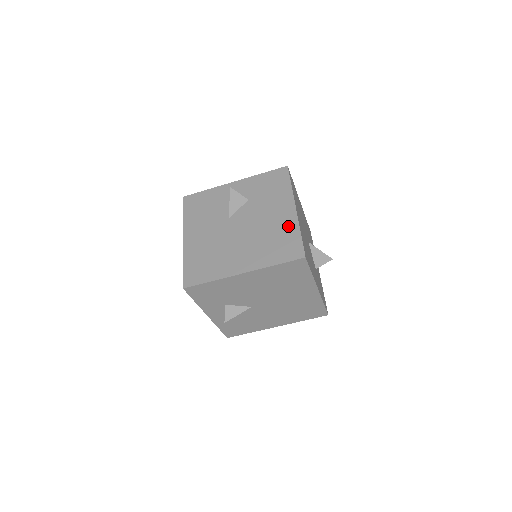
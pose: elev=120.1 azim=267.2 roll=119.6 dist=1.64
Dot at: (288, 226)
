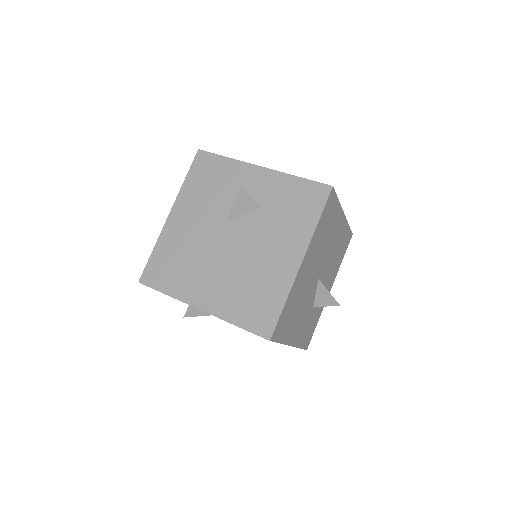
Dot at: (278, 282)
